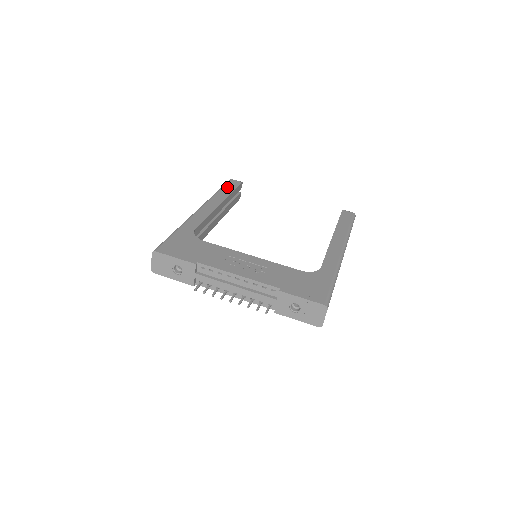
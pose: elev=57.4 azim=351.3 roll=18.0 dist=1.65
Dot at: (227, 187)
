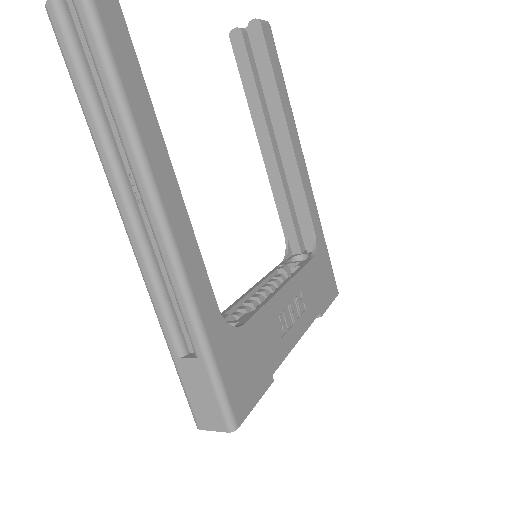
Dot at: (121, 58)
